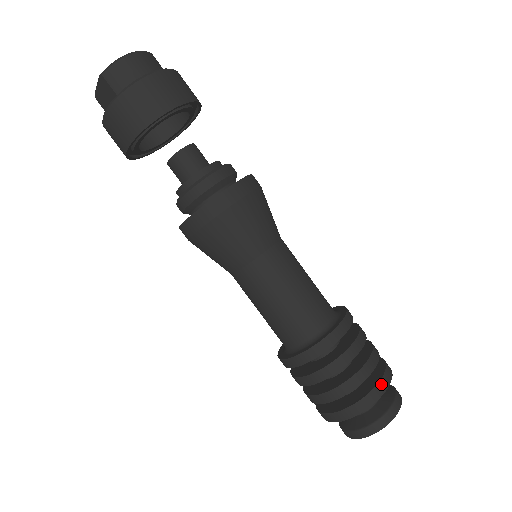
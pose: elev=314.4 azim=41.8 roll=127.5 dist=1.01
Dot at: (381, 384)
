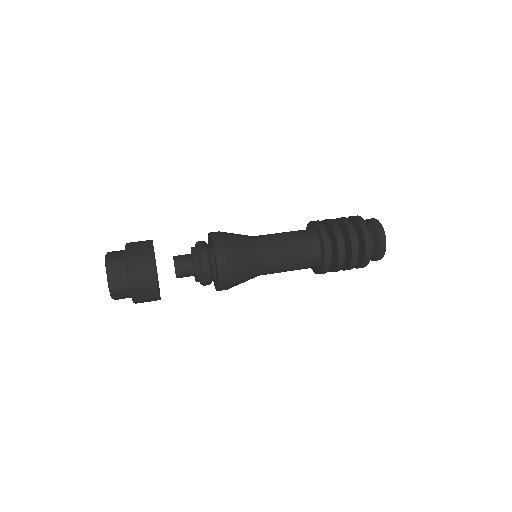
Dot at: occluded
